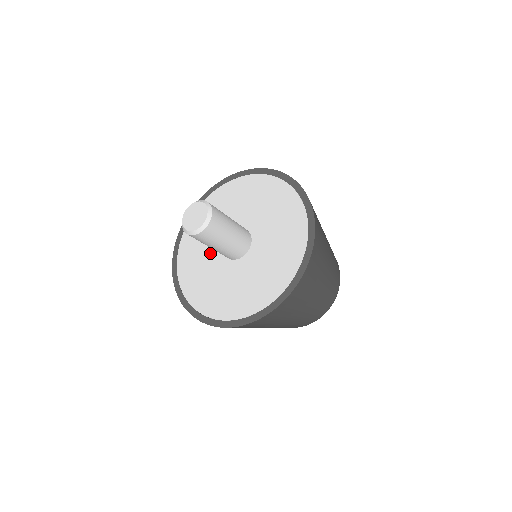
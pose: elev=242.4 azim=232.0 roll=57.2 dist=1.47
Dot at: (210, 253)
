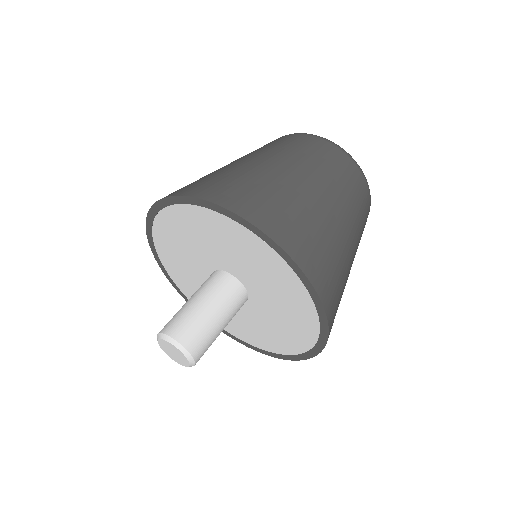
Dot at: (202, 282)
